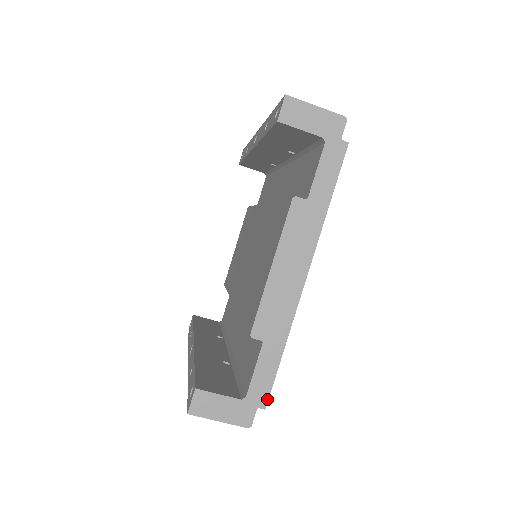
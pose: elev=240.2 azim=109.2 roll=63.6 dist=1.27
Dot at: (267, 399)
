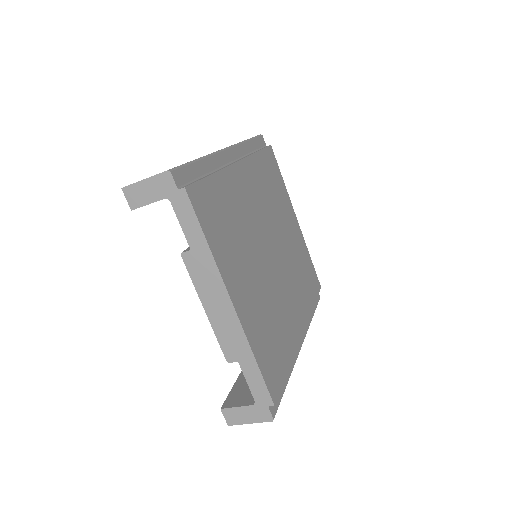
Dot at: (270, 398)
